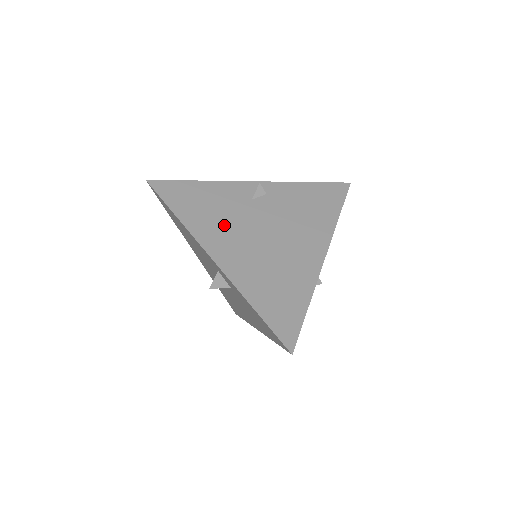
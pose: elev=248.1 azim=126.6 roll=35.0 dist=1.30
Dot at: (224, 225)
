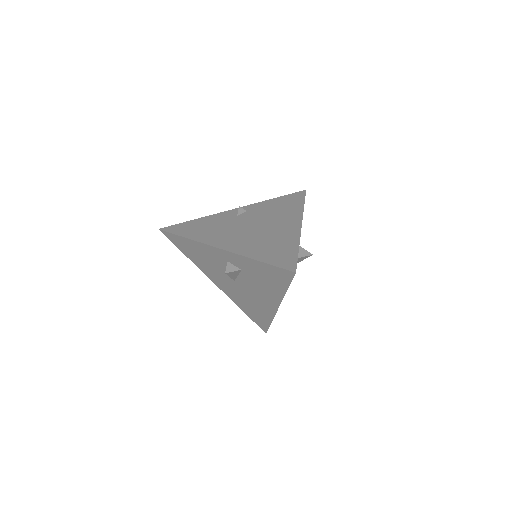
Dot at: (221, 232)
